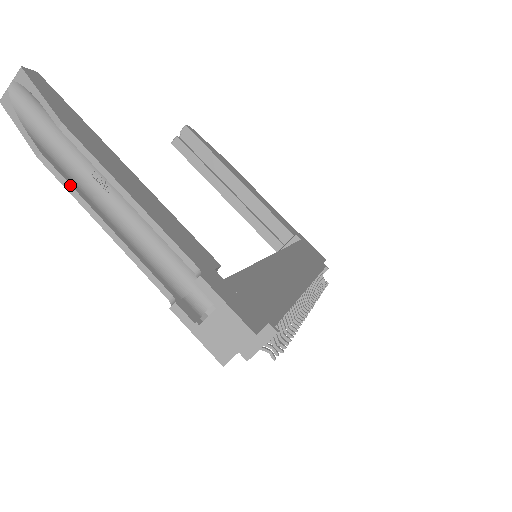
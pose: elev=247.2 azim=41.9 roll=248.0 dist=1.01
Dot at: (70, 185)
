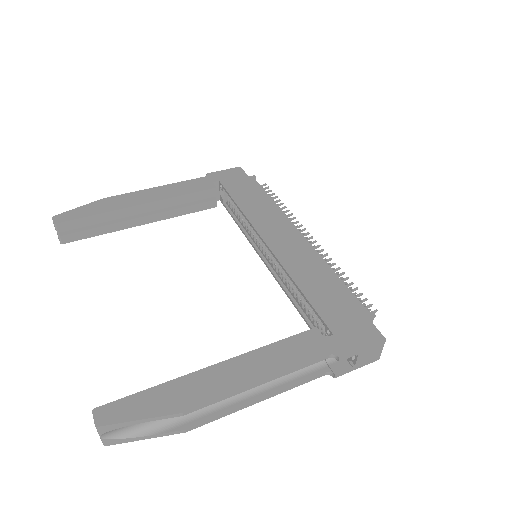
Dot at: (221, 416)
